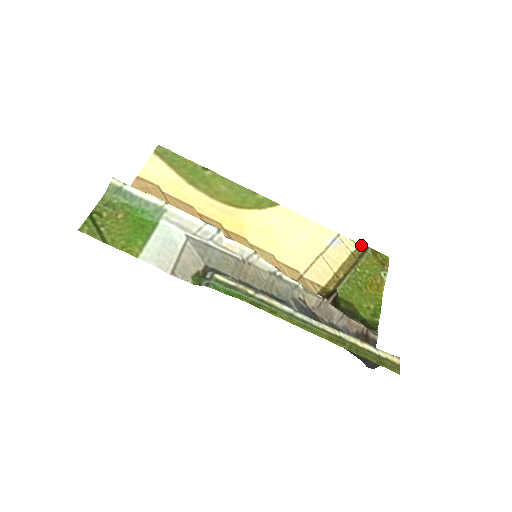
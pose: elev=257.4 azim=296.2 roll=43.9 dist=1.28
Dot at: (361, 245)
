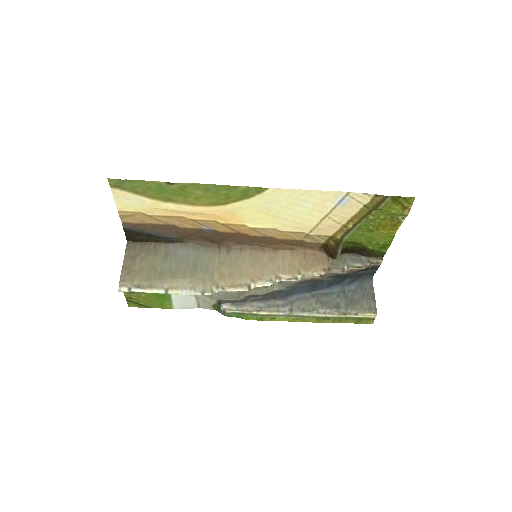
Dot at: (378, 196)
